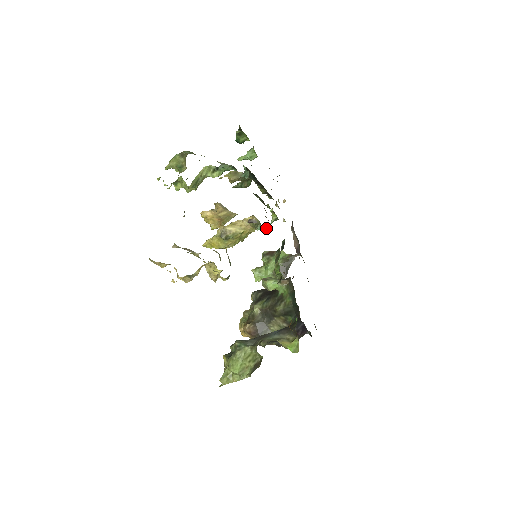
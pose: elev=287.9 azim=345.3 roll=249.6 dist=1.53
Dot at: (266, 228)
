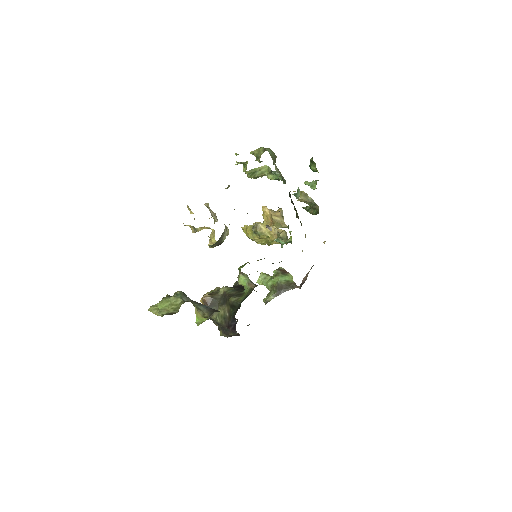
Dot at: (281, 244)
